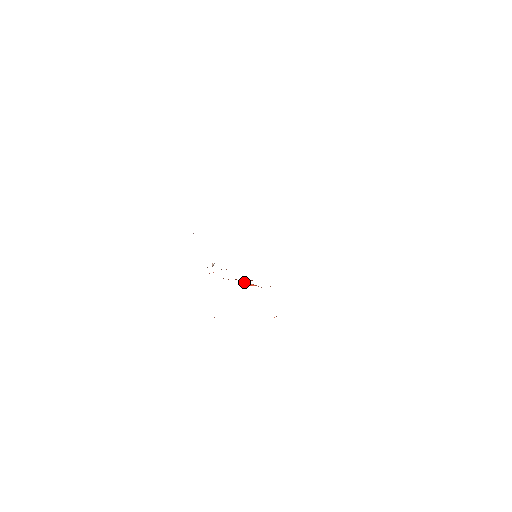
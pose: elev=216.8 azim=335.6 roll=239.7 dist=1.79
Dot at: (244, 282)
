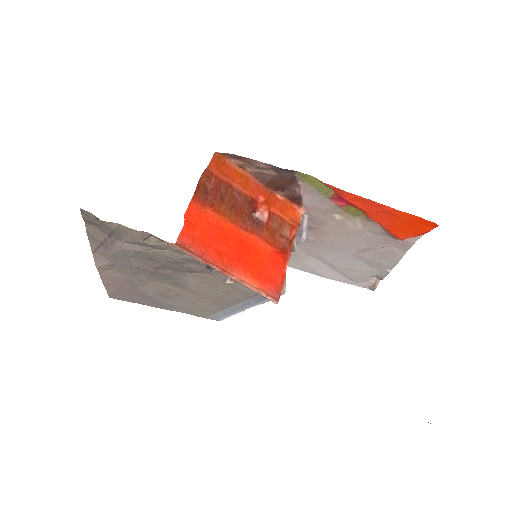
Dot at: (254, 210)
